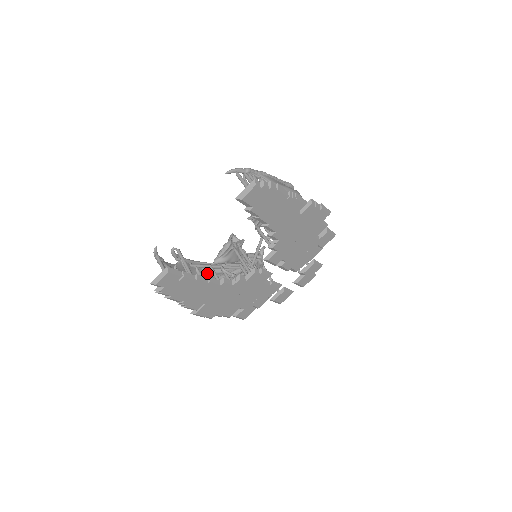
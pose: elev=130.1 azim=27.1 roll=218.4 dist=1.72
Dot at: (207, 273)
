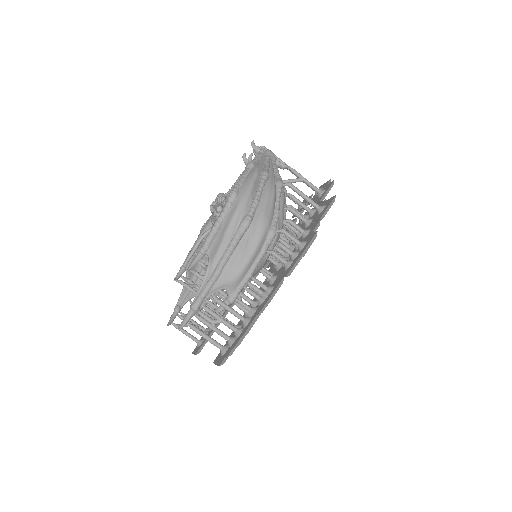
Dot at: occluded
